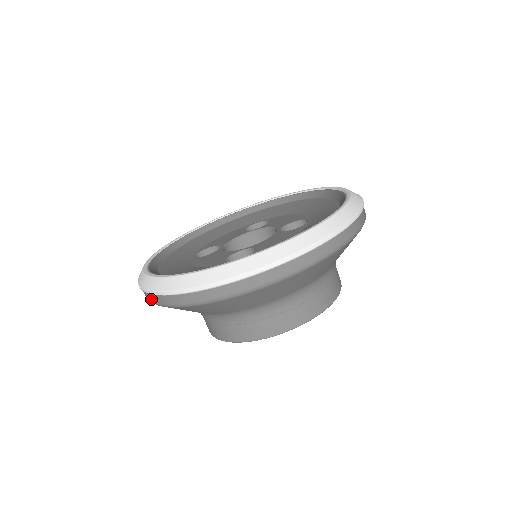
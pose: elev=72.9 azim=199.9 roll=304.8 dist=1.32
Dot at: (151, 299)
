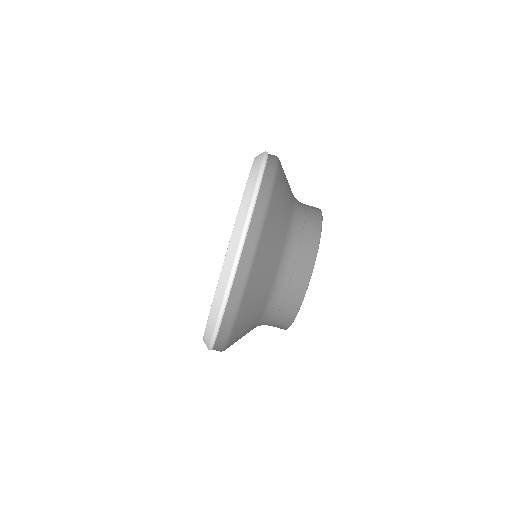
Dot at: (240, 280)
